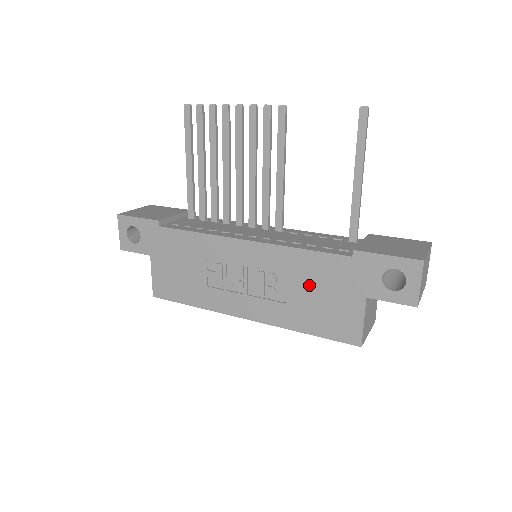
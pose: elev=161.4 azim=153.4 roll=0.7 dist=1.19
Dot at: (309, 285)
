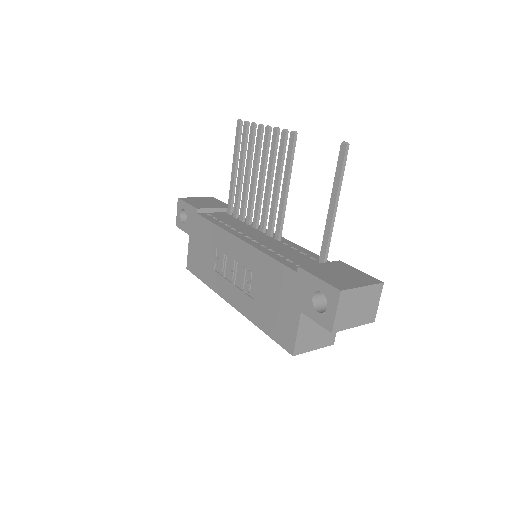
Dot at: (269, 288)
